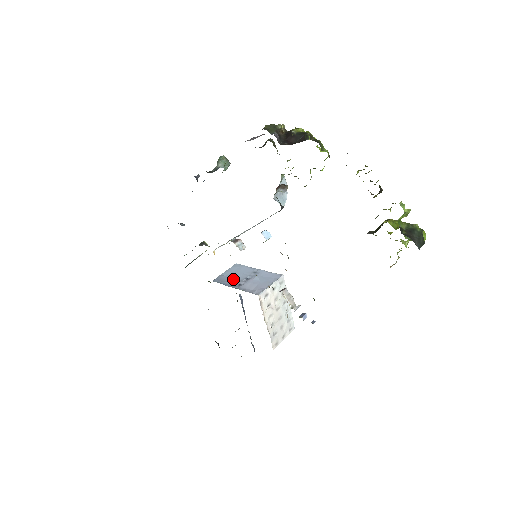
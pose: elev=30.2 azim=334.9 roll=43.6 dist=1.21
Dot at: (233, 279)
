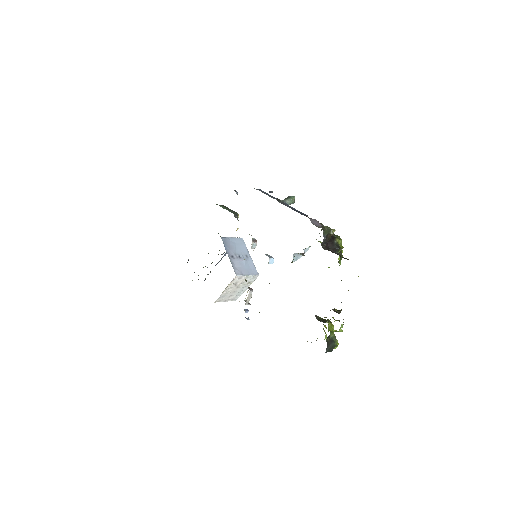
Dot at: (232, 248)
